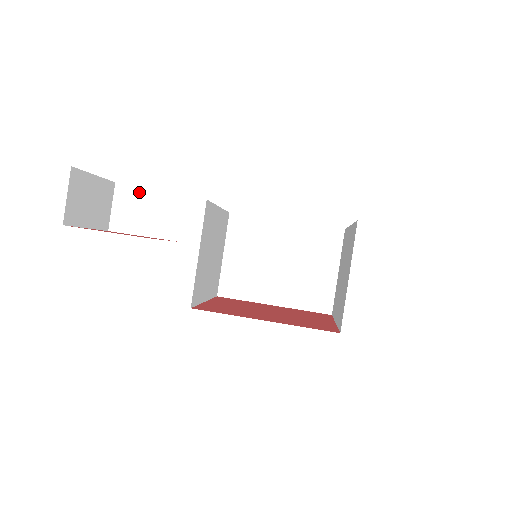
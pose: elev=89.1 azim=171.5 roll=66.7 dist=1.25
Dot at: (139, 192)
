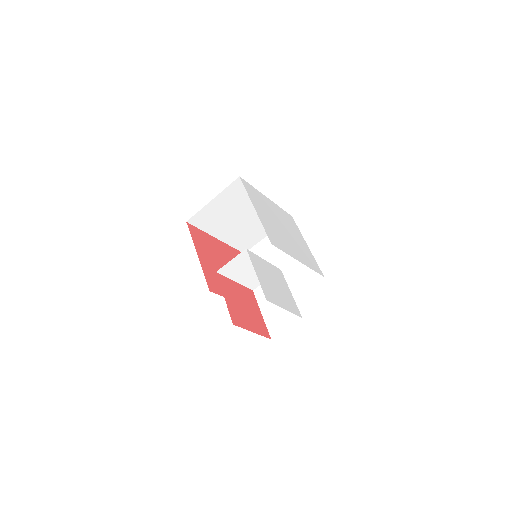
Dot at: occluded
